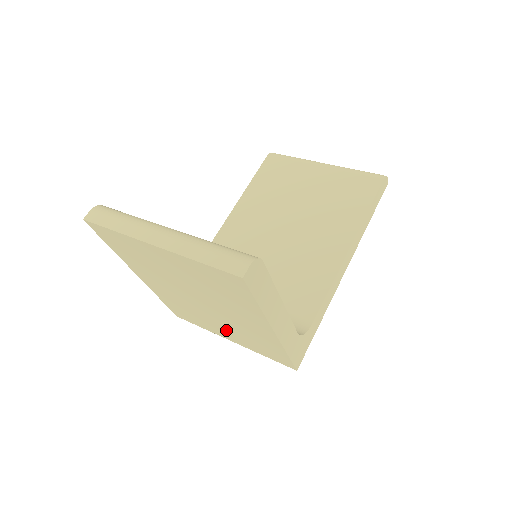
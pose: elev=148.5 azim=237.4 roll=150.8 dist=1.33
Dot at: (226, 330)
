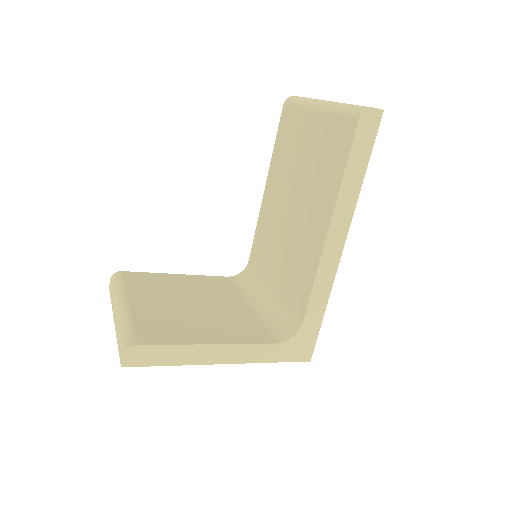
Dot at: occluded
